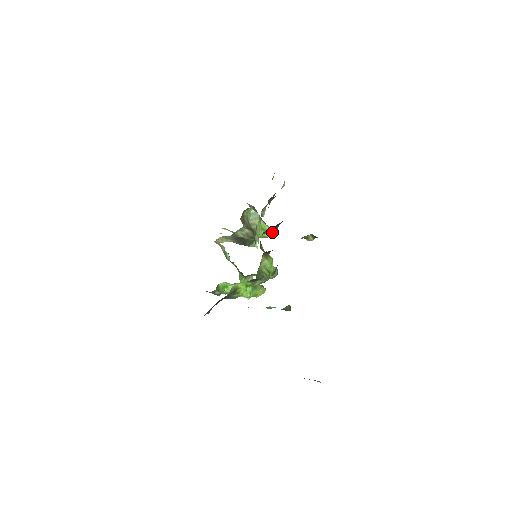
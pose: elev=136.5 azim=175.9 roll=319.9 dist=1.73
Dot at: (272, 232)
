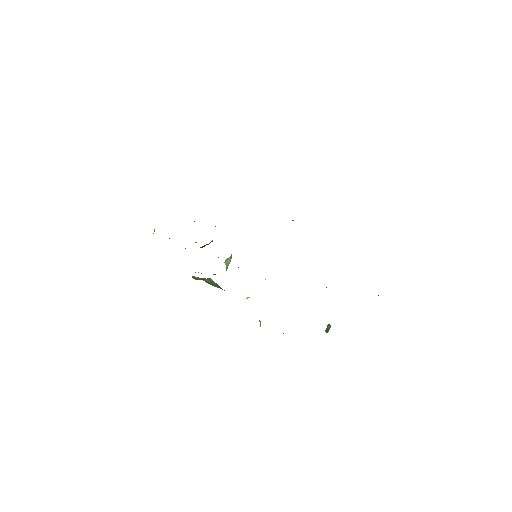
Dot at: occluded
